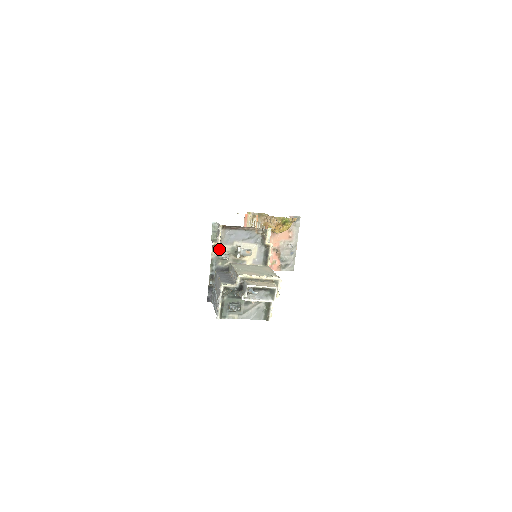
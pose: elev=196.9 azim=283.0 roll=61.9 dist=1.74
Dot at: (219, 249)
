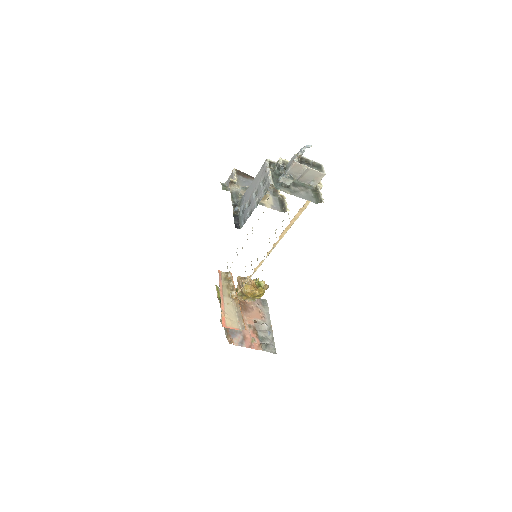
Dot at: (236, 188)
